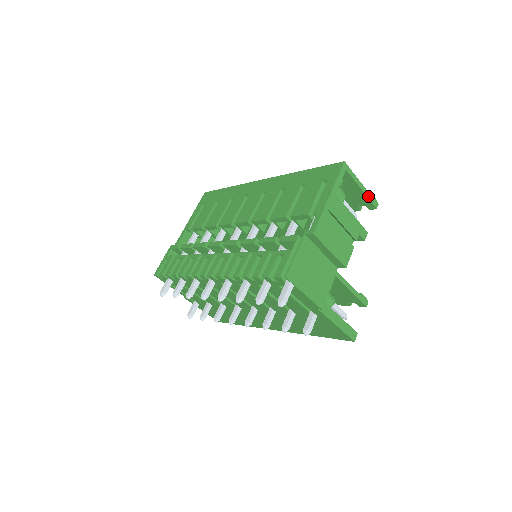
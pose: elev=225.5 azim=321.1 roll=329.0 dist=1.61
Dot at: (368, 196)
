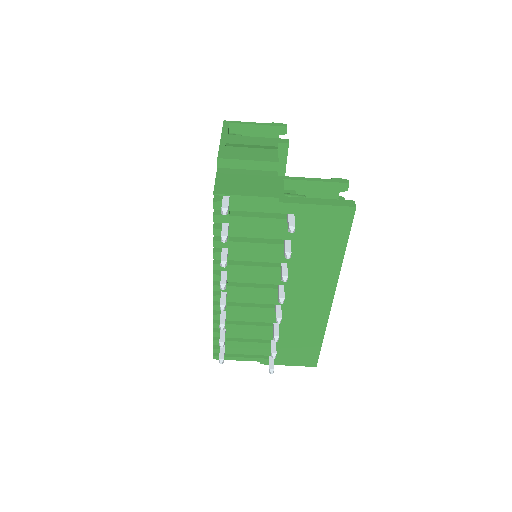
Dot at: (269, 125)
